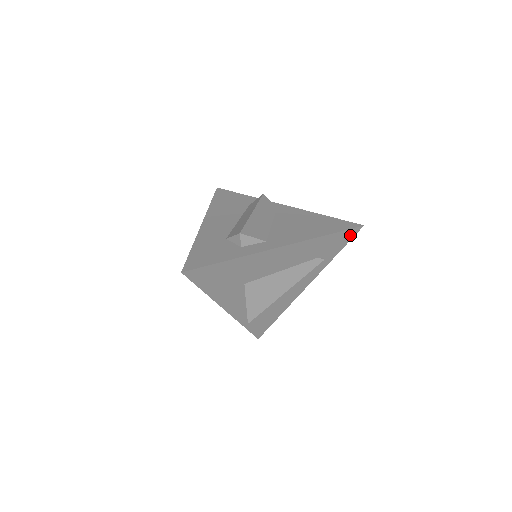
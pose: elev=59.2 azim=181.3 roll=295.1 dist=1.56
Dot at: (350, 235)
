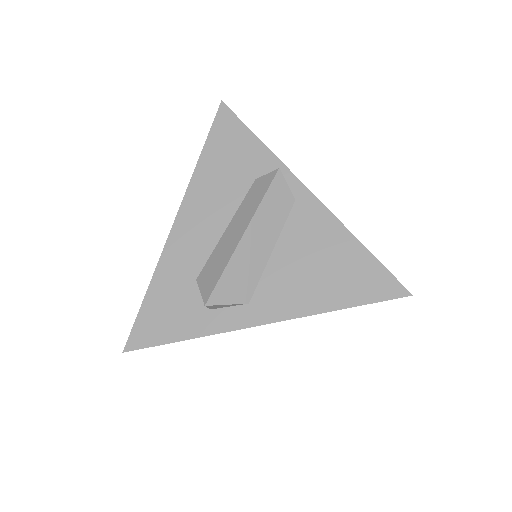
Dot at: occluded
